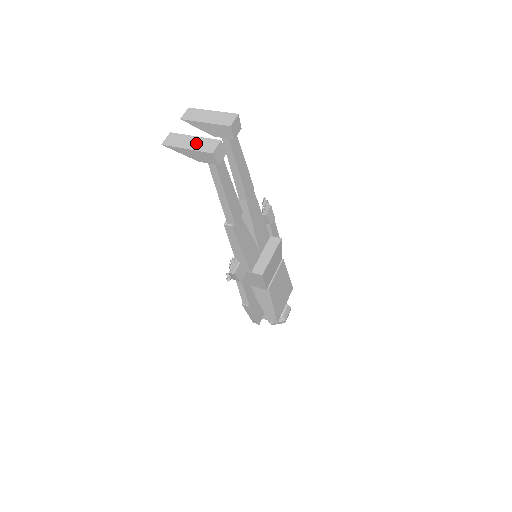
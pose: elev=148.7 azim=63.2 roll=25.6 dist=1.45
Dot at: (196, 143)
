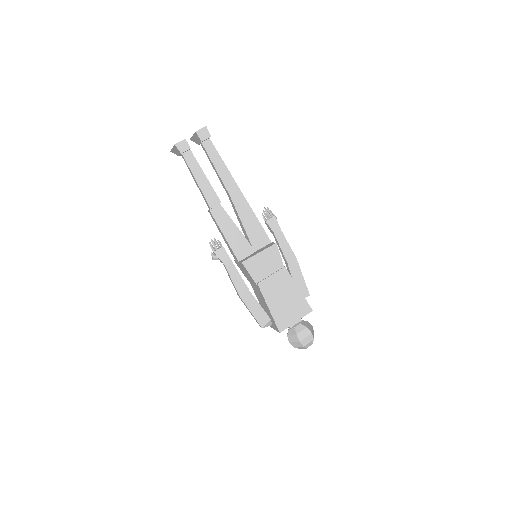
Dot at: occluded
